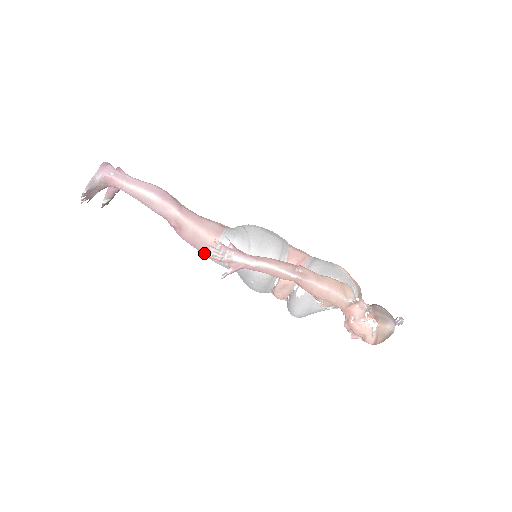
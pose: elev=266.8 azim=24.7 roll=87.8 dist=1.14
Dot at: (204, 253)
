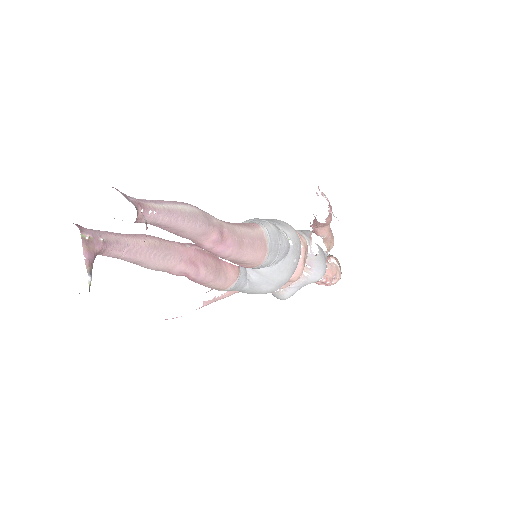
Dot at: (258, 253)
